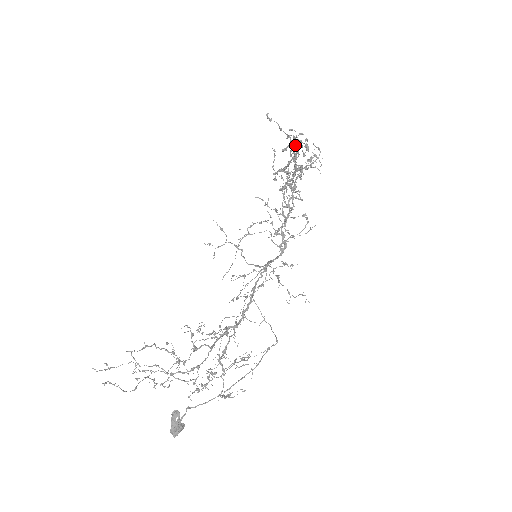
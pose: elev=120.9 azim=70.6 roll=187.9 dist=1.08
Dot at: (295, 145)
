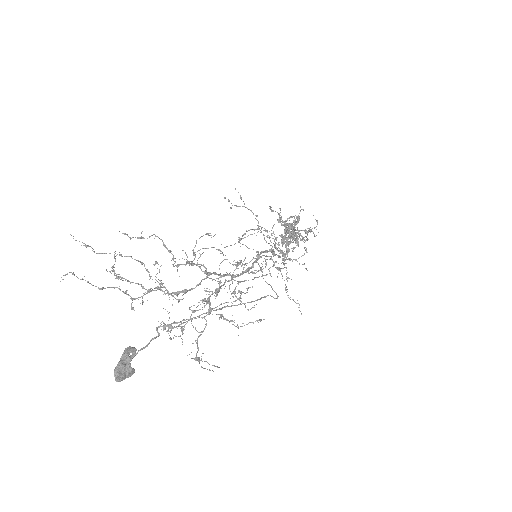
Dot at: occluded
